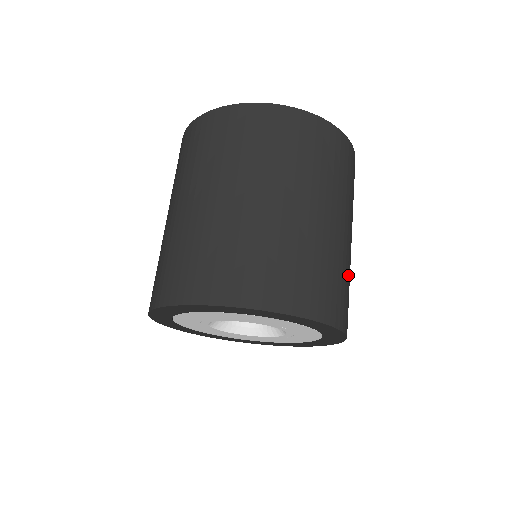
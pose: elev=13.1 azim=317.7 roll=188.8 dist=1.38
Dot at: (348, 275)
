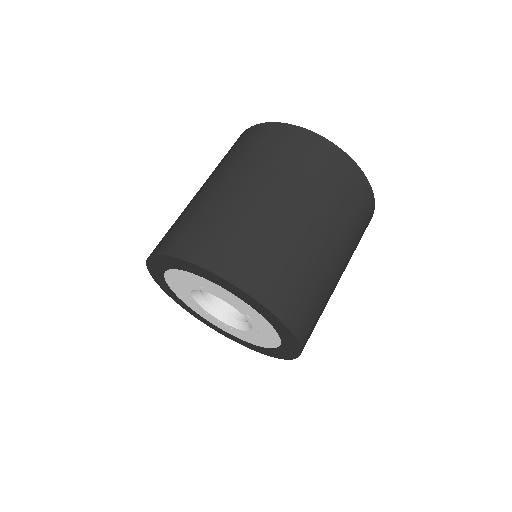
Dot at: occluded
